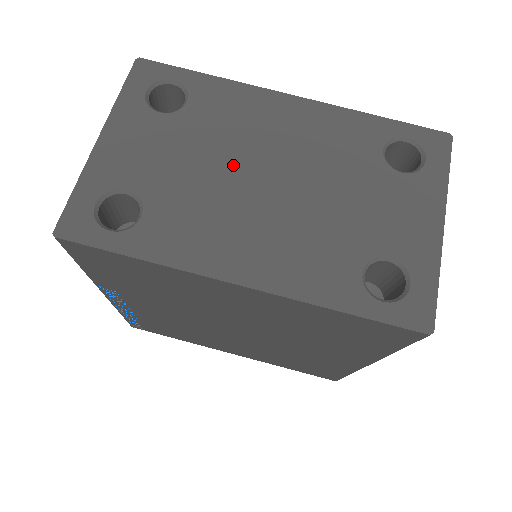
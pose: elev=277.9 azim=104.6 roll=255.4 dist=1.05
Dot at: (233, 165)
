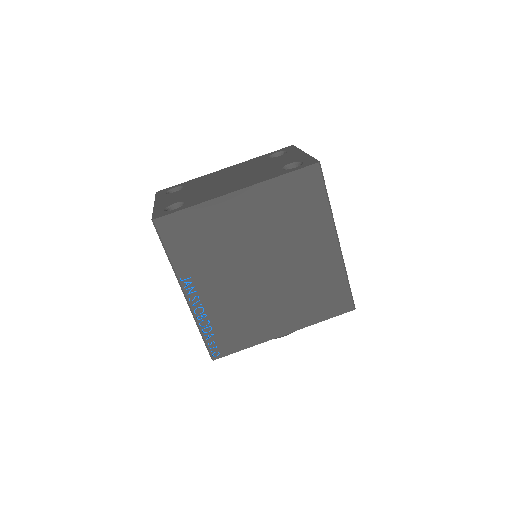
Dot at: (213, 183)
